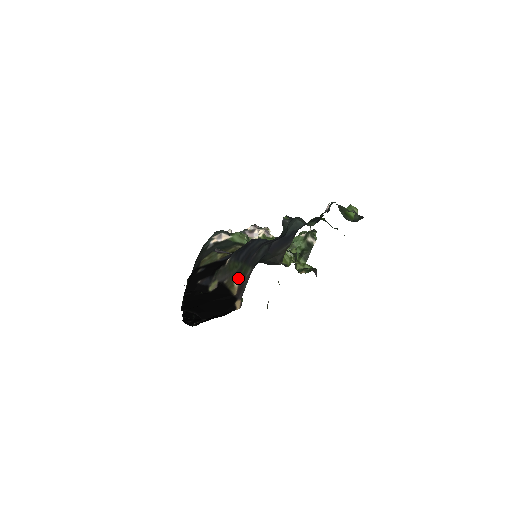
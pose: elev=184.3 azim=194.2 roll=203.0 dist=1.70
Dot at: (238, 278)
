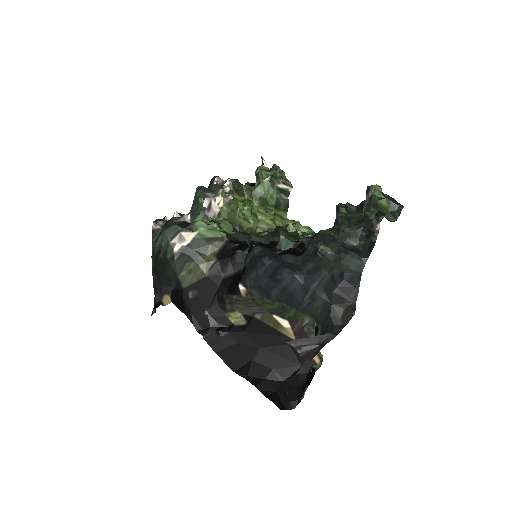
Dot at: (285, 319)
